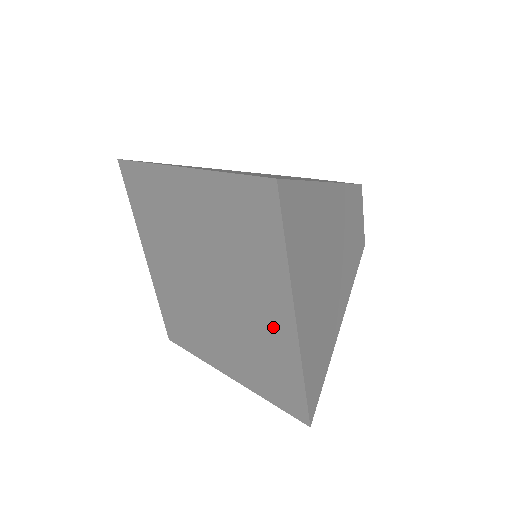
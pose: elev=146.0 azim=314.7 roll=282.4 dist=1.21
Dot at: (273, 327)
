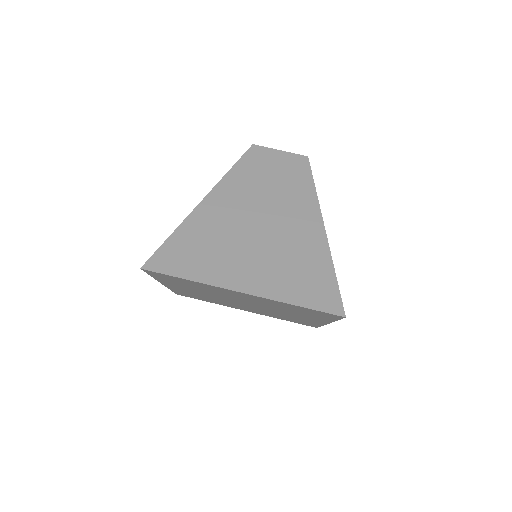
Dot at: occluded
